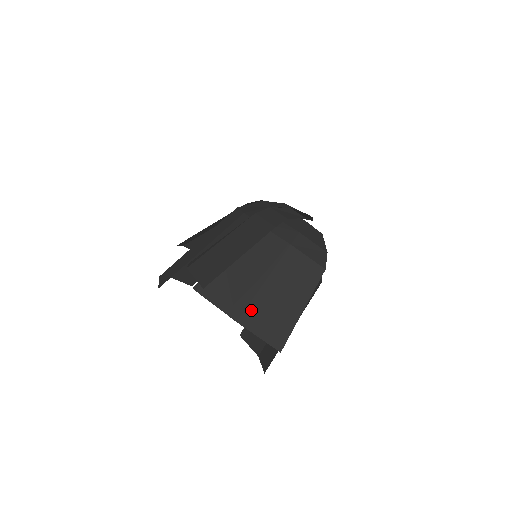
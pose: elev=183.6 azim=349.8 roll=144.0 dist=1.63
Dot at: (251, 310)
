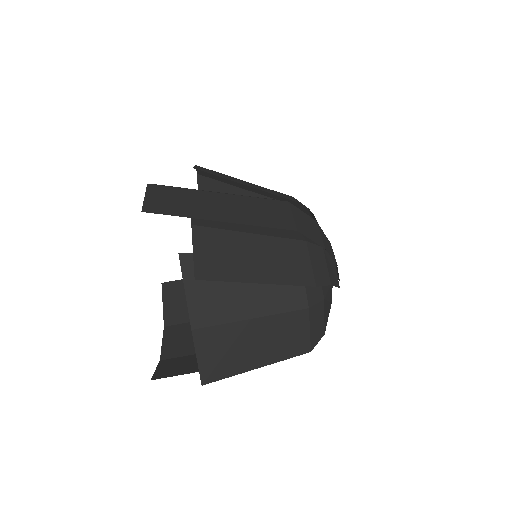
Dot at: (215, 331)
